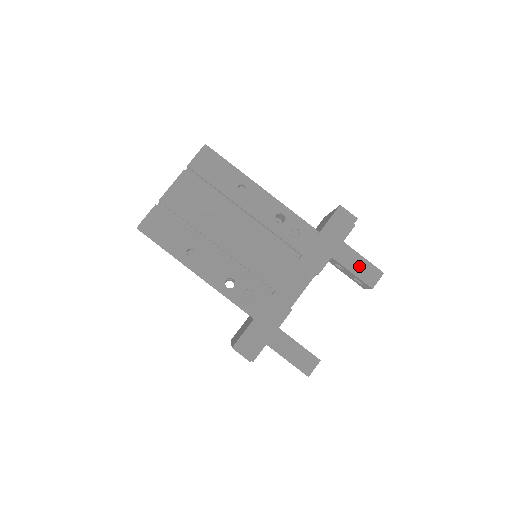
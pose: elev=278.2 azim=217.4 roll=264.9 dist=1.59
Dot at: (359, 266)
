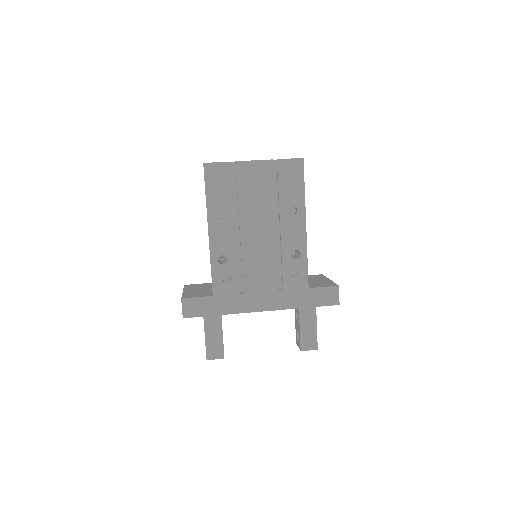
Dot at: (308, 330)
